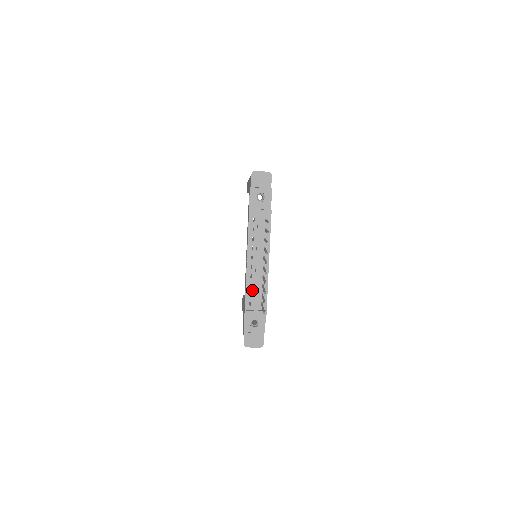
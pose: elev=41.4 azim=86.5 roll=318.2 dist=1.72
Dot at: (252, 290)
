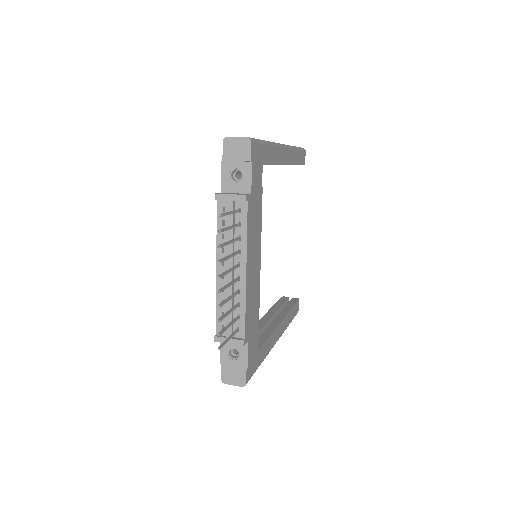
Dot at: (225, 309)
